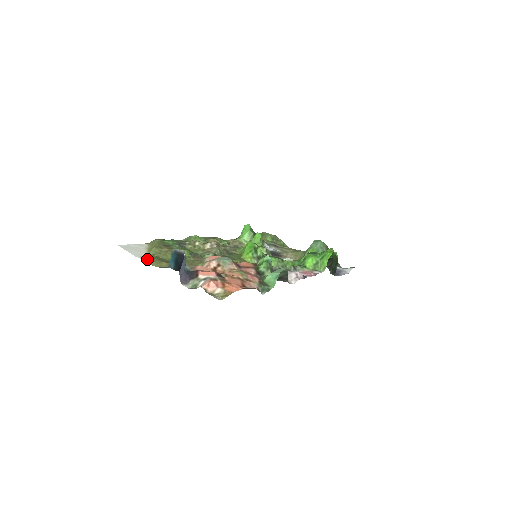
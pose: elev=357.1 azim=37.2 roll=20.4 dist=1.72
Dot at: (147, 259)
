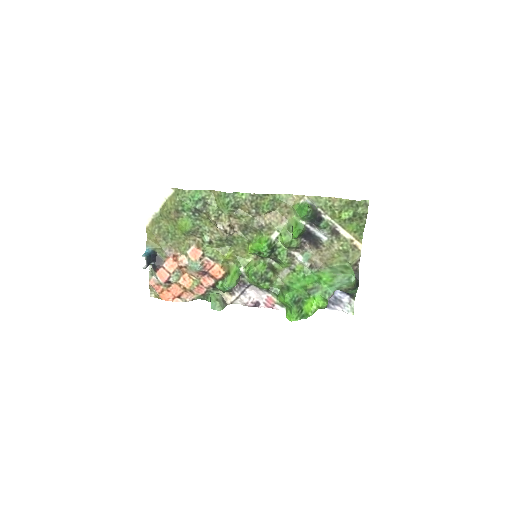
Dot at: (151, 219)
